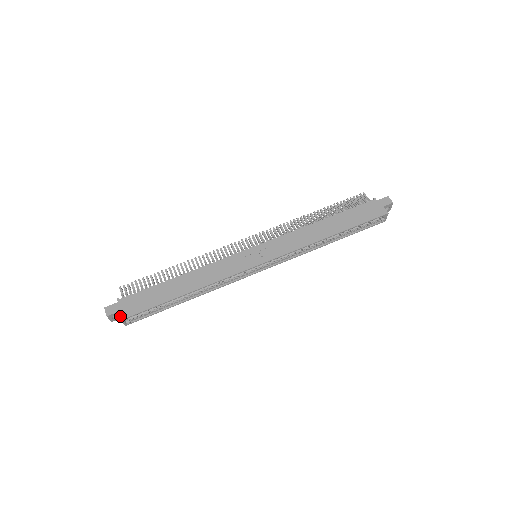
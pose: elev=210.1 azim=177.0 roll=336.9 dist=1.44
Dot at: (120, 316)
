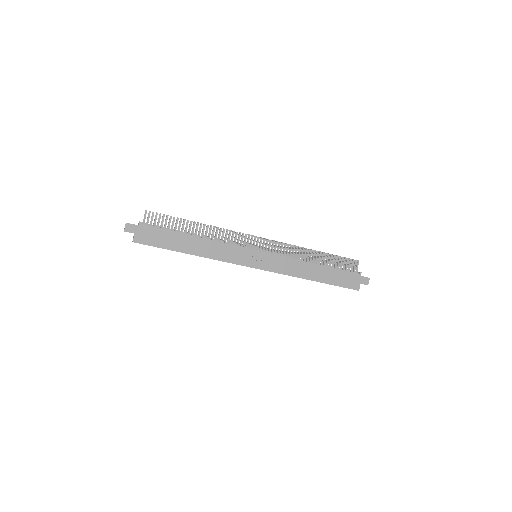
Dot at: (134, 238)
